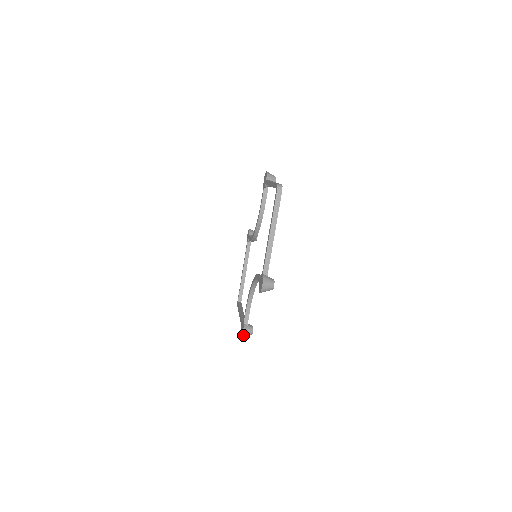
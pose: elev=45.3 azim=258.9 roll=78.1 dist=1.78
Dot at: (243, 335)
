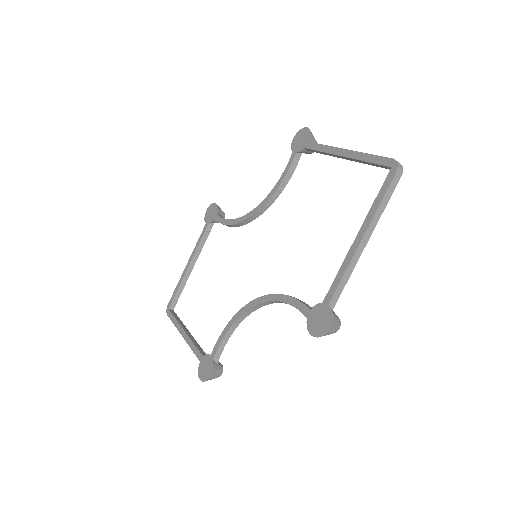
Dot at: (208, 379)
